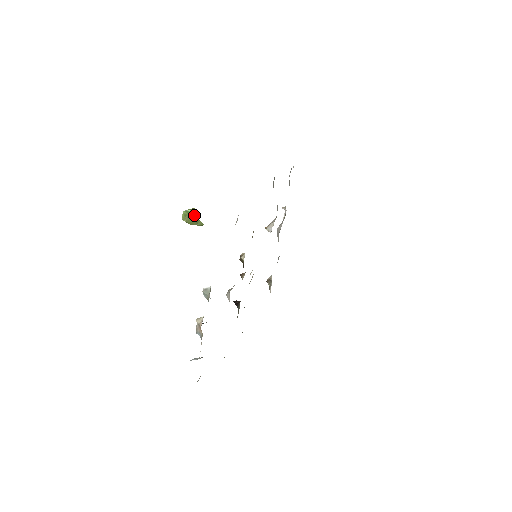
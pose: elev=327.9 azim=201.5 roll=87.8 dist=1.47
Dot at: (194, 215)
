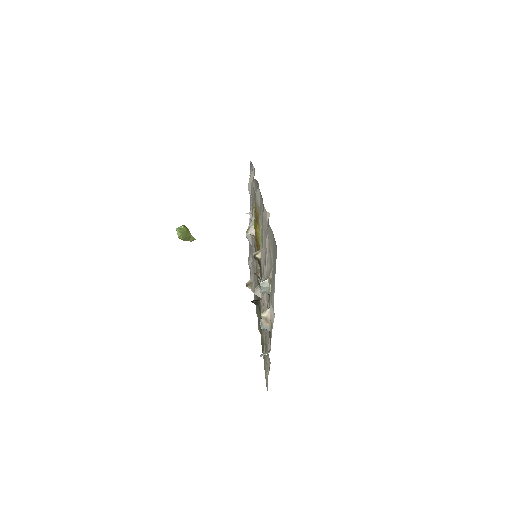
Dot at: (187, 231)
